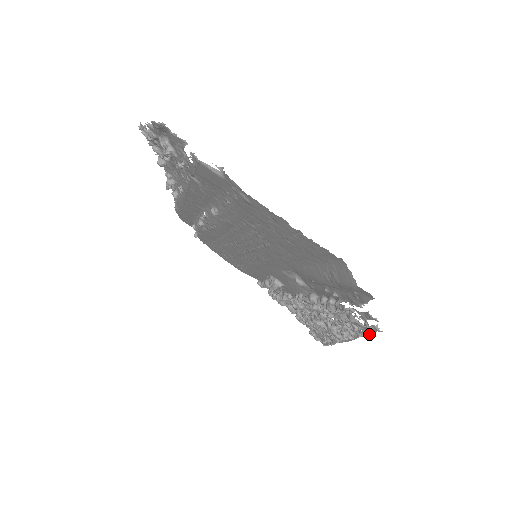
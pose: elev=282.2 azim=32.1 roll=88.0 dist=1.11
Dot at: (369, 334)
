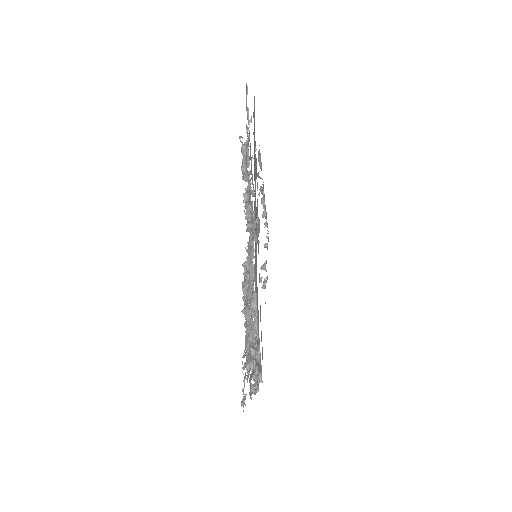
Dot at: (250, 198)
